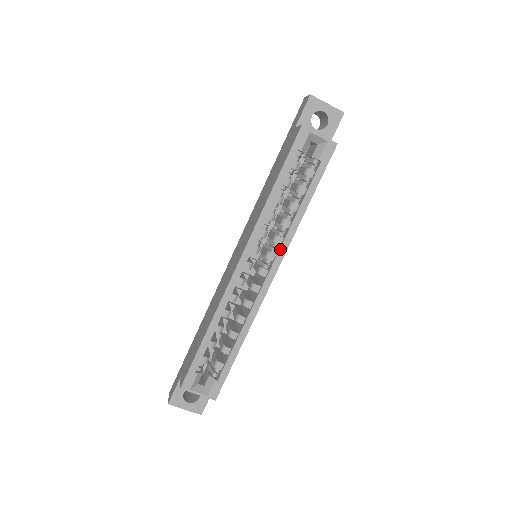
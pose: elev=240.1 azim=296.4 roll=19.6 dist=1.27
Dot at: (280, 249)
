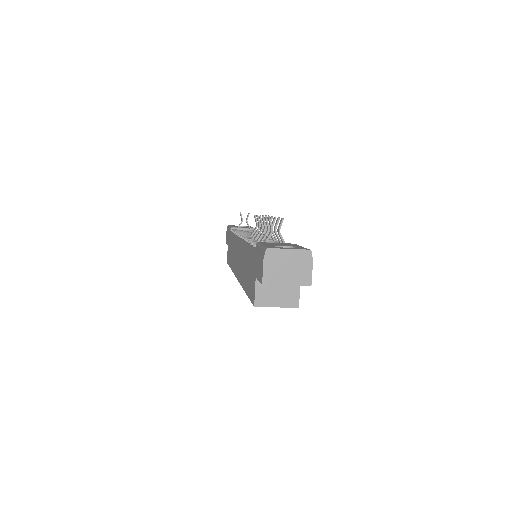
Dot at: occluded
